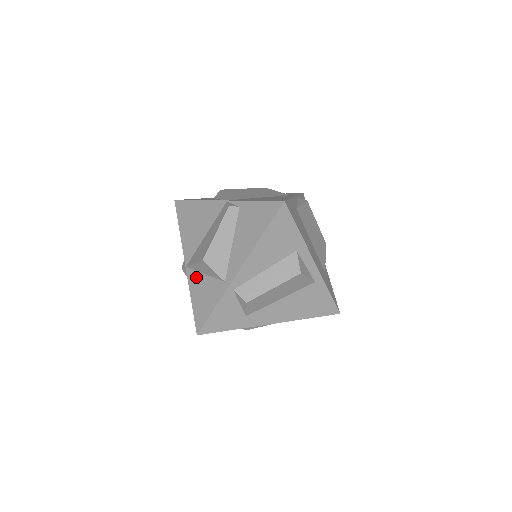
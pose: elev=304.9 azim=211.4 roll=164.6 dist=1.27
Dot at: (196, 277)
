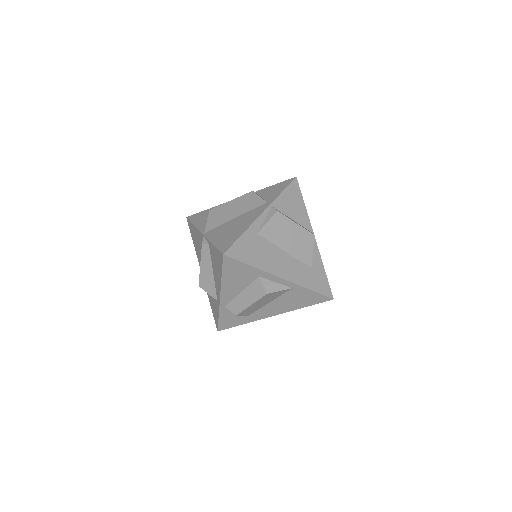
Dot at: occluded
